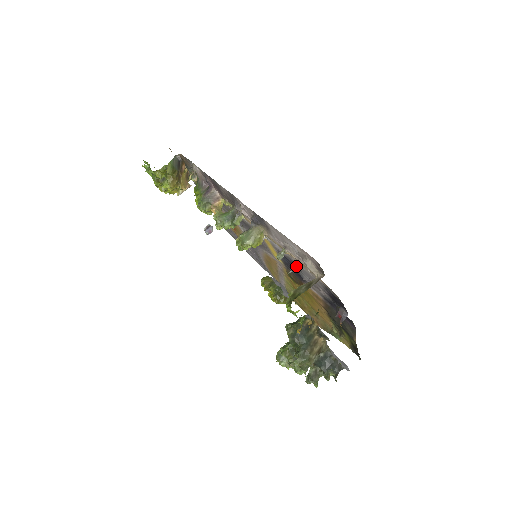
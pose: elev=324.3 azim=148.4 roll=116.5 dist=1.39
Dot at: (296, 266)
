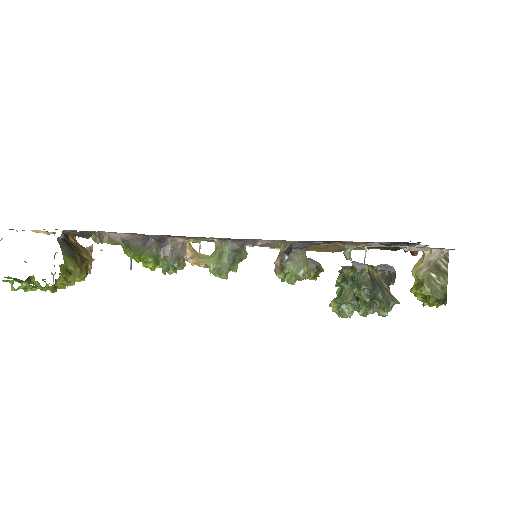
Dot at: (365, 249)
